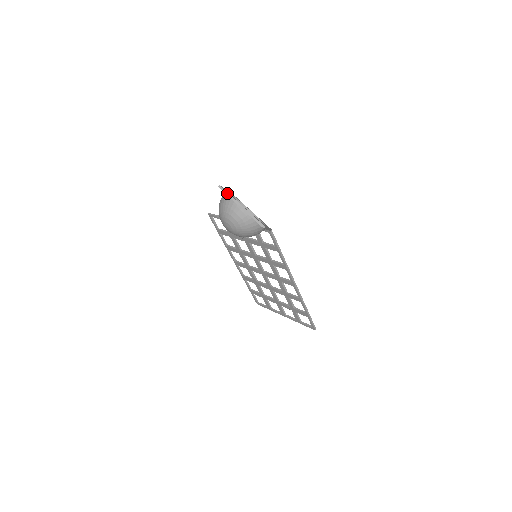
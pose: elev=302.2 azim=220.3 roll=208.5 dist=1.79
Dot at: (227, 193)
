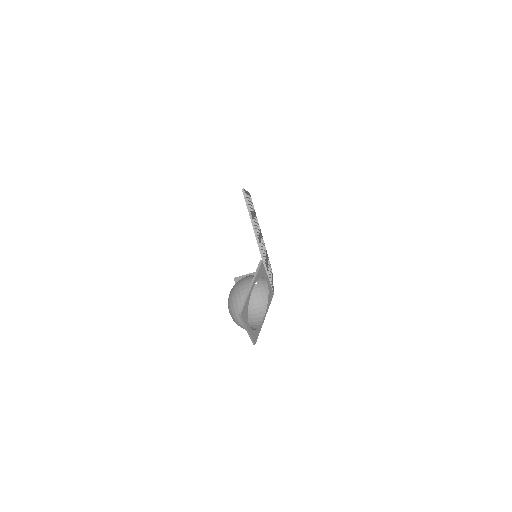
Dot at: (242, 320)
